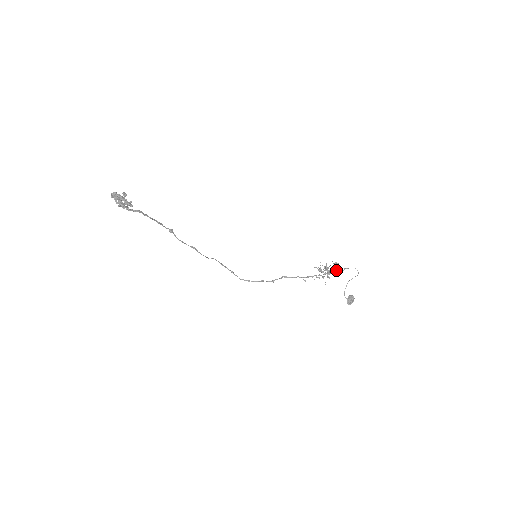
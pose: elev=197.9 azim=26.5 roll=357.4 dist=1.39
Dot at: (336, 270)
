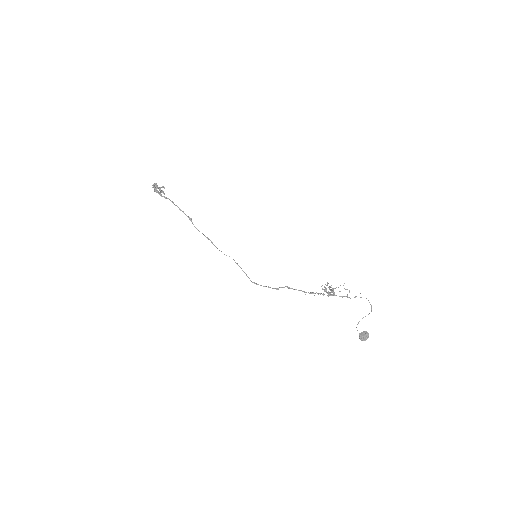
Dot at: (345, 296)
